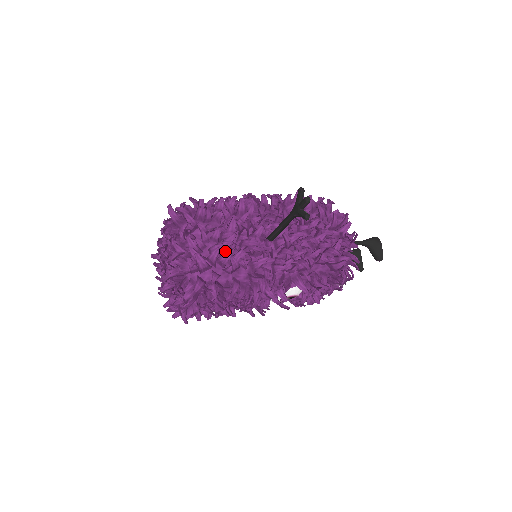
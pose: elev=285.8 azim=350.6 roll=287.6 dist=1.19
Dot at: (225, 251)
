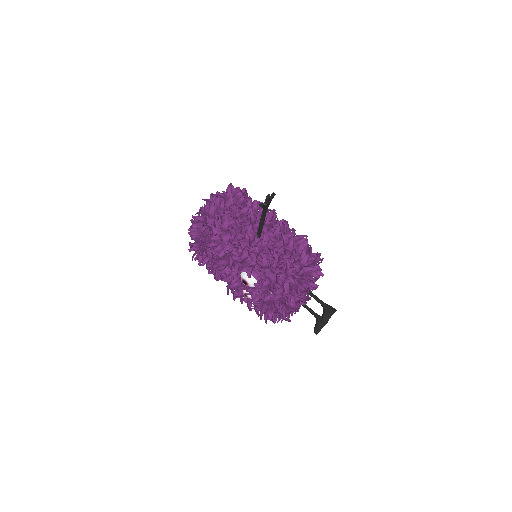
Dot at: occluded
